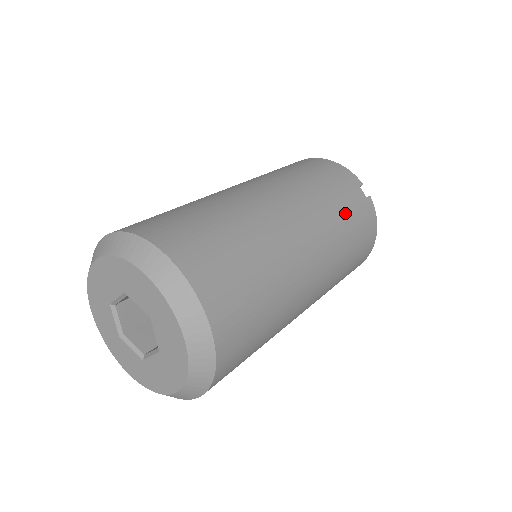
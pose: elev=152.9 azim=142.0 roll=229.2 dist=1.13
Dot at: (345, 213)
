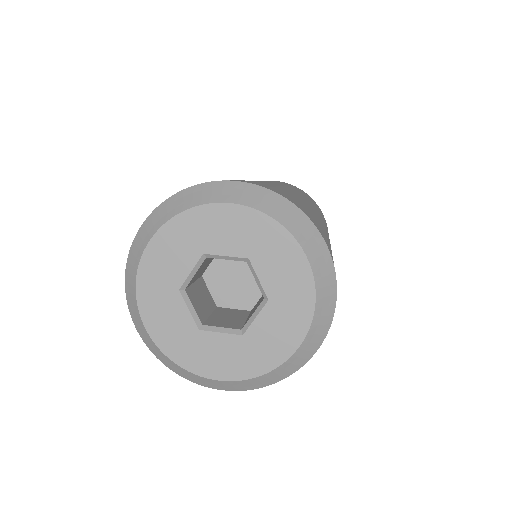
Dot at: occluded
